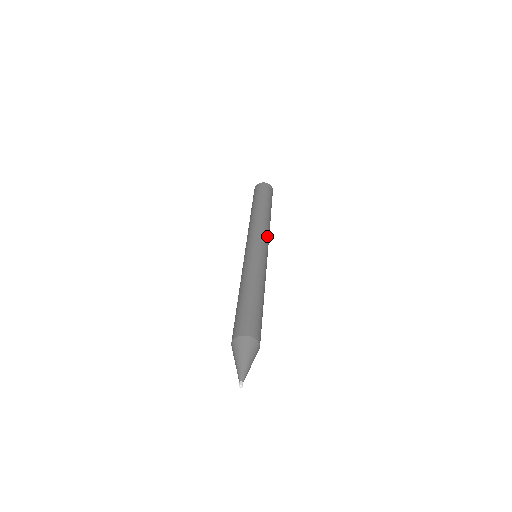
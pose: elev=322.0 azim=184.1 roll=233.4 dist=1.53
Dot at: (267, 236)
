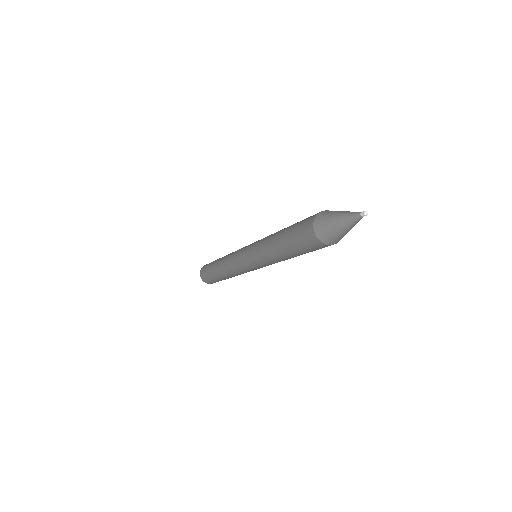
Dot at: occluded
